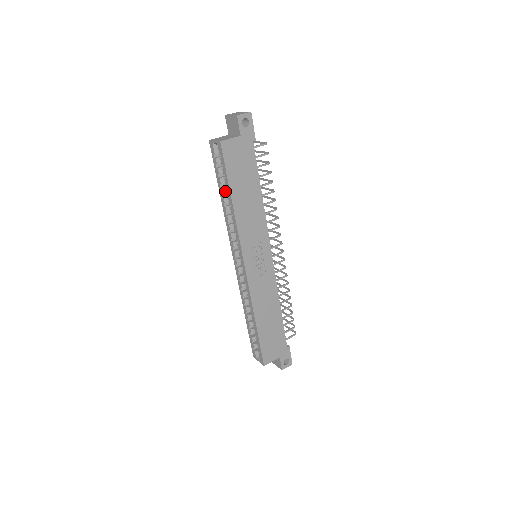
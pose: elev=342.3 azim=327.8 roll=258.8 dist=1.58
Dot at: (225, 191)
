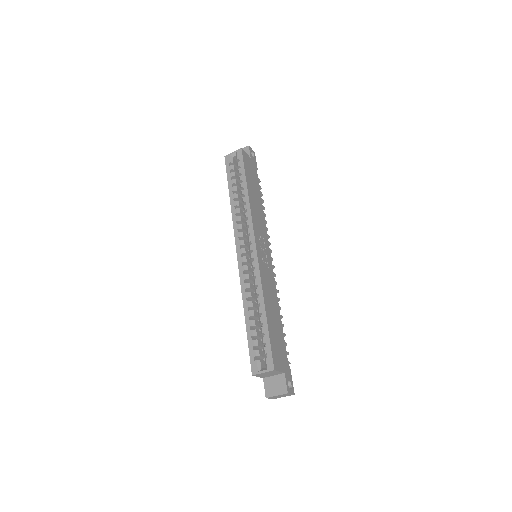
Dot at: (236, 189)
